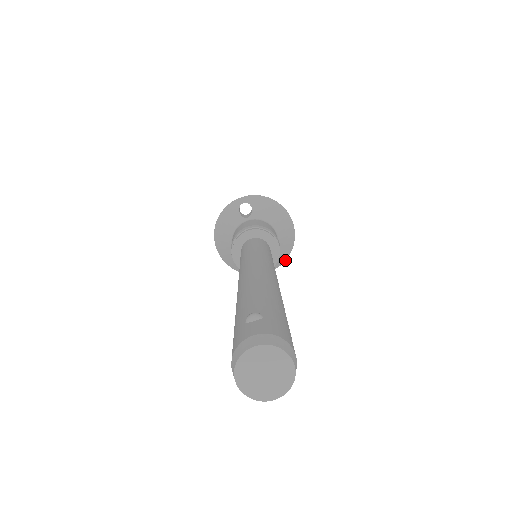
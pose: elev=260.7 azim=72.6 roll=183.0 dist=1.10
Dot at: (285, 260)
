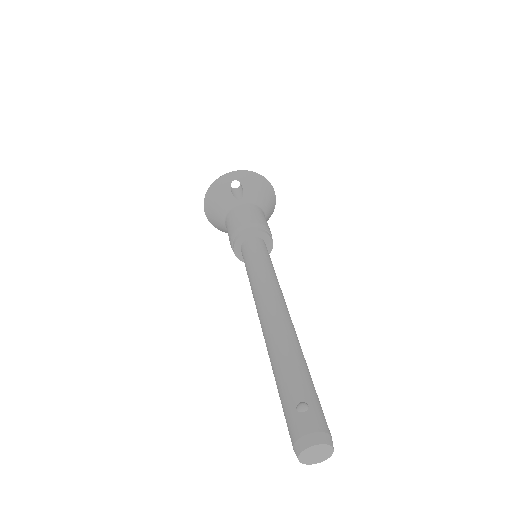
Dot at: occluded
